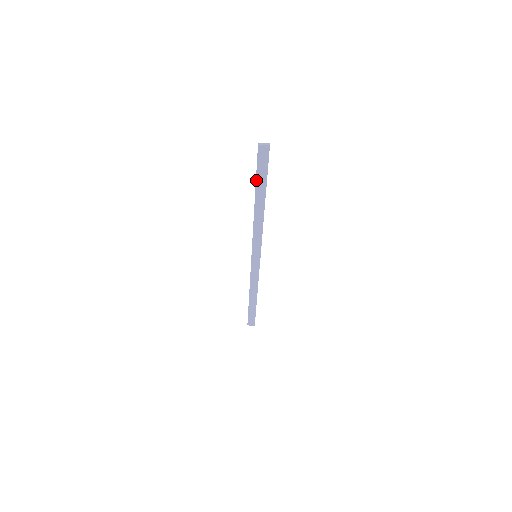
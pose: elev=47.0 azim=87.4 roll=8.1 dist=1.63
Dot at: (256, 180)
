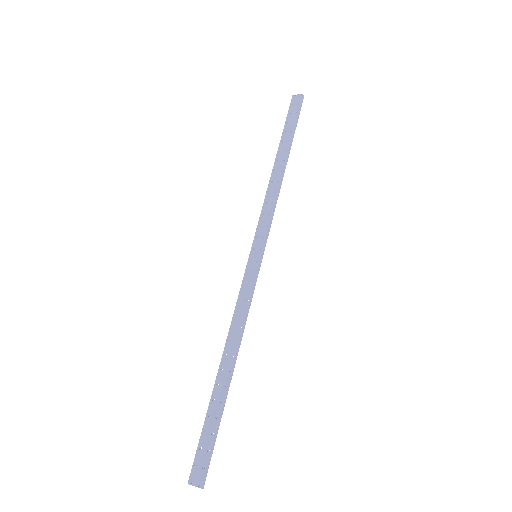
Dot at: (207, 415)
